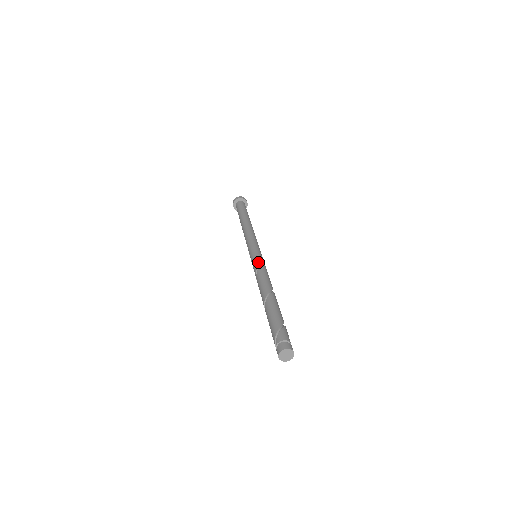
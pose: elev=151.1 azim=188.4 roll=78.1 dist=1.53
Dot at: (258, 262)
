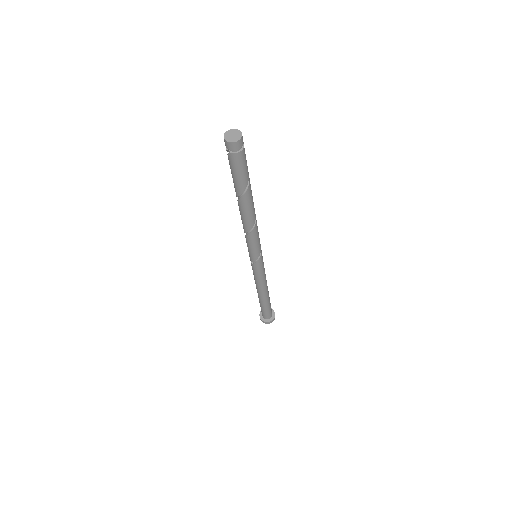
Dot at: occluded
